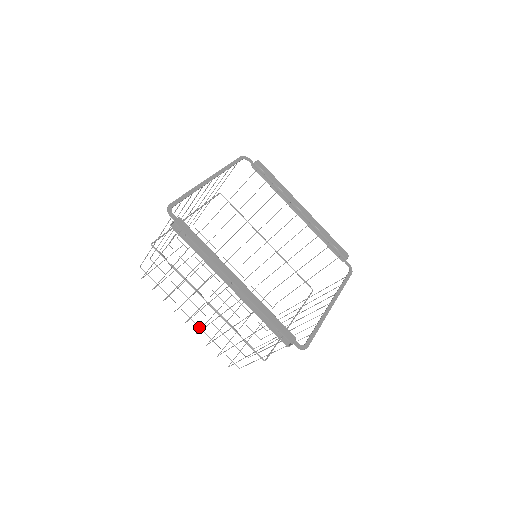
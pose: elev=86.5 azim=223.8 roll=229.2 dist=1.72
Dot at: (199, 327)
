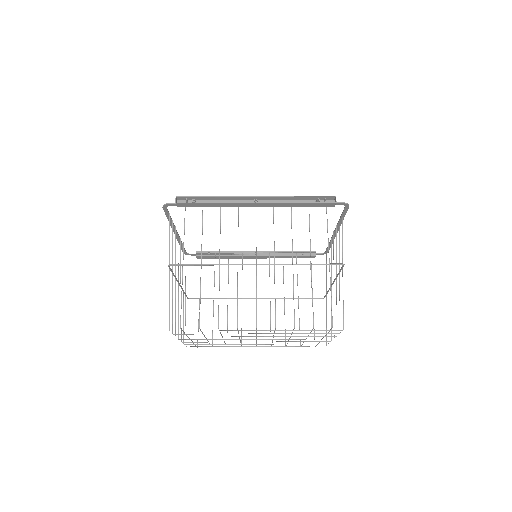
Dot at: (272, 330)
